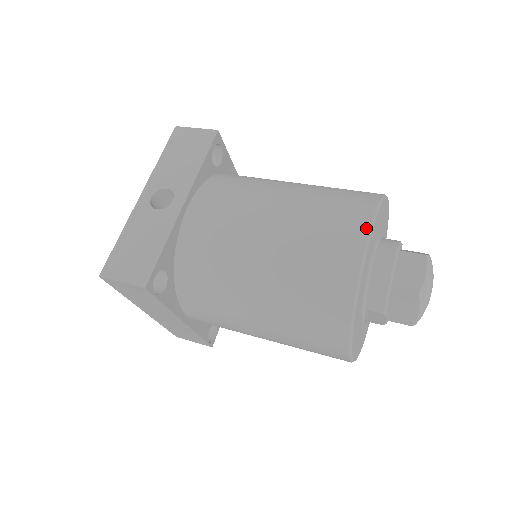
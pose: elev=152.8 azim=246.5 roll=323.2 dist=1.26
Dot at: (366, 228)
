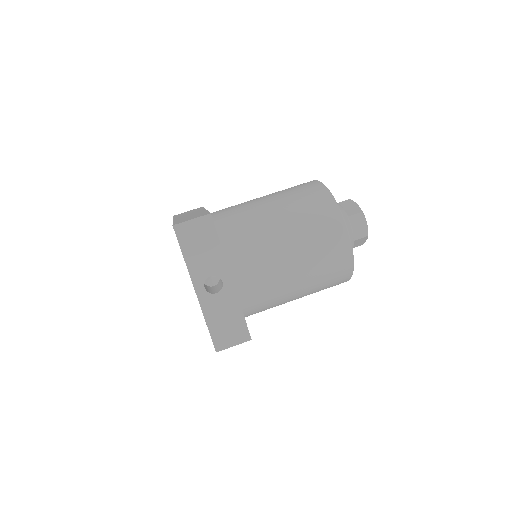
Dot at: (345, 233)
